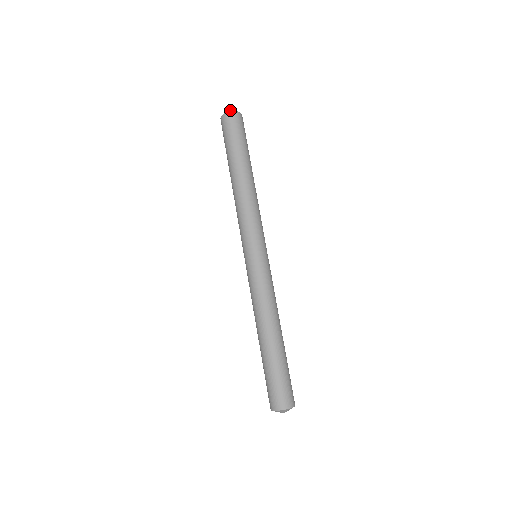
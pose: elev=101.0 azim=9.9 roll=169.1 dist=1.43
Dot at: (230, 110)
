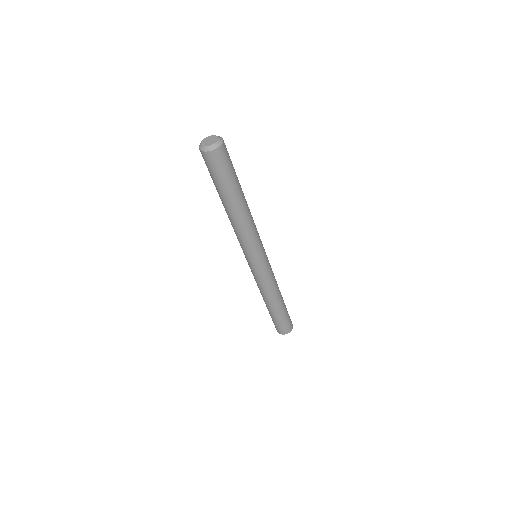
Dot at: (209, 146)
